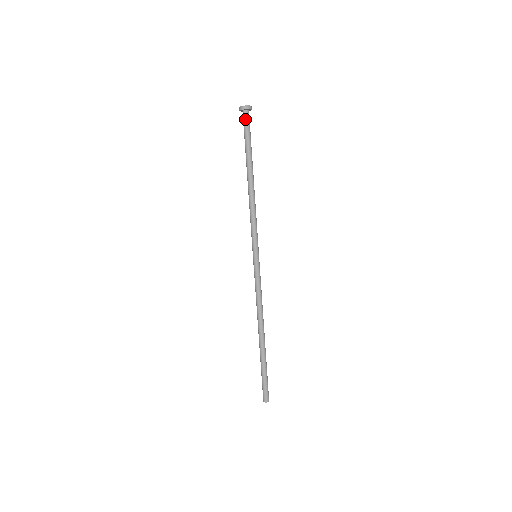
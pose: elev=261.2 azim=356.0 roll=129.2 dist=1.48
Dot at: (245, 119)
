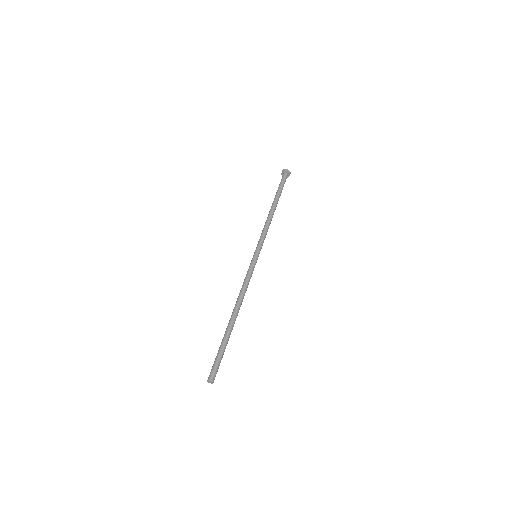
Dot at: (285, 177)
